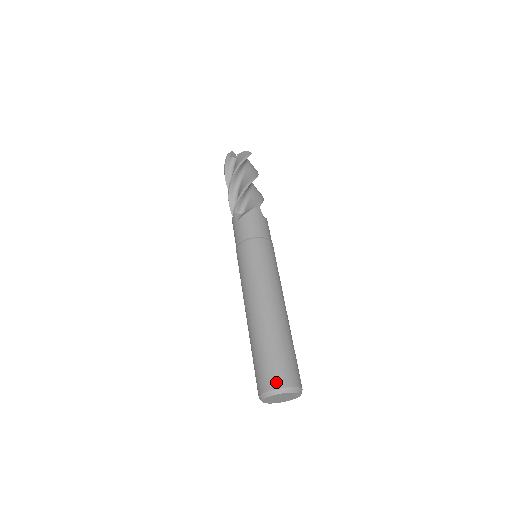
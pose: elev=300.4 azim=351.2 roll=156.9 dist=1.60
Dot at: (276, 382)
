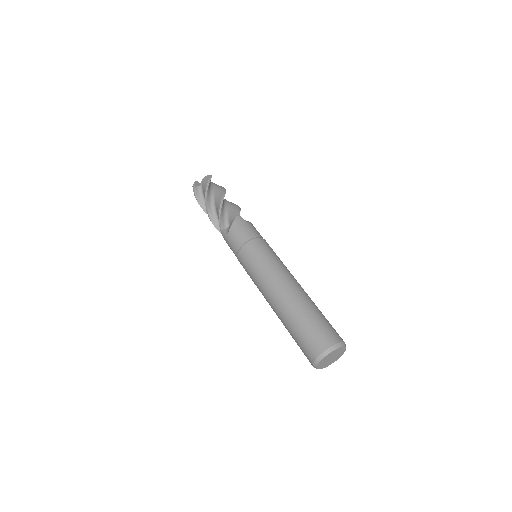
Dot at: (321, 346)
